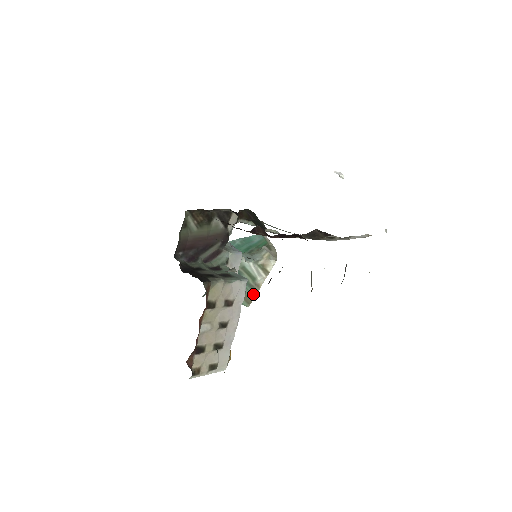
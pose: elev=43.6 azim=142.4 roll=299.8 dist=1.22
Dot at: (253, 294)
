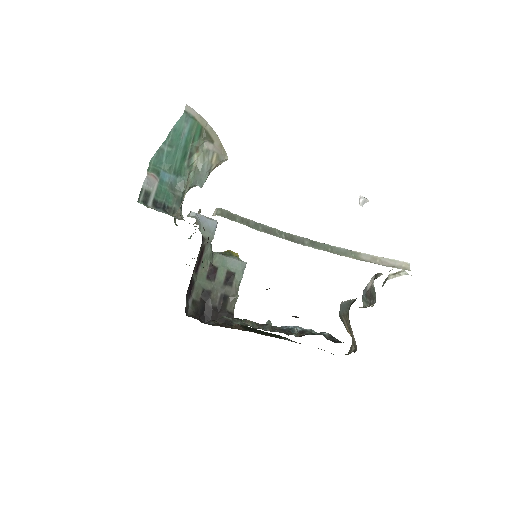
Dot at: occluded
